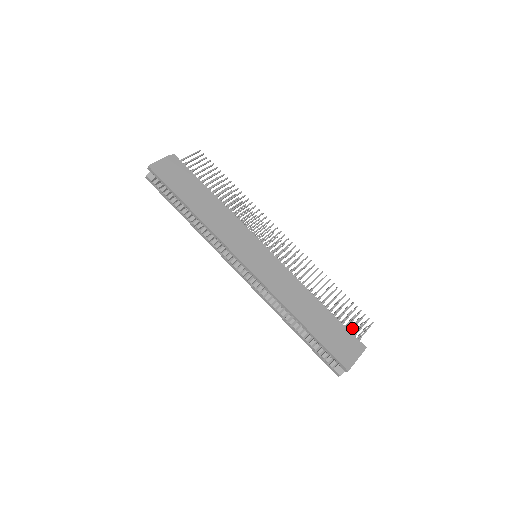
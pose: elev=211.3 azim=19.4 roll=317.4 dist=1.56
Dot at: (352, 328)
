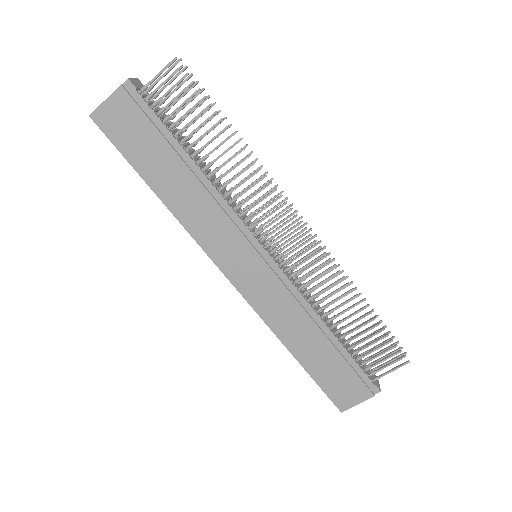
Dot at: (371, 366)
